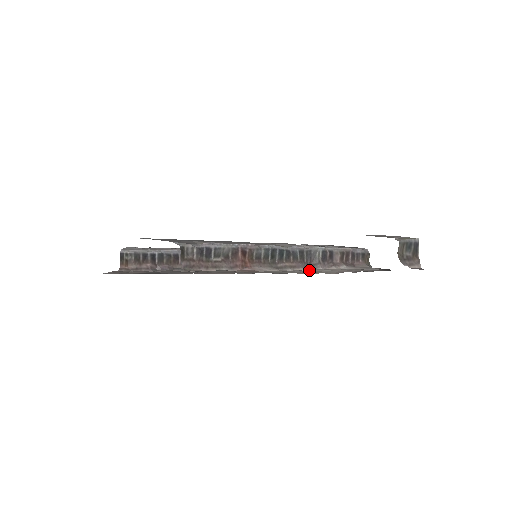
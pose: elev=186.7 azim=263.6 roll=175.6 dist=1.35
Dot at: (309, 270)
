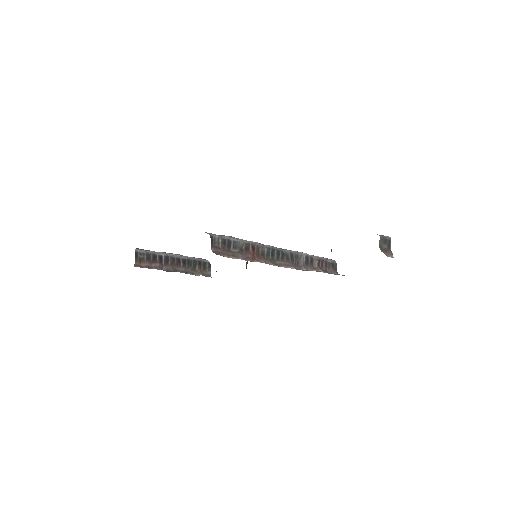
Dot at: occluded
